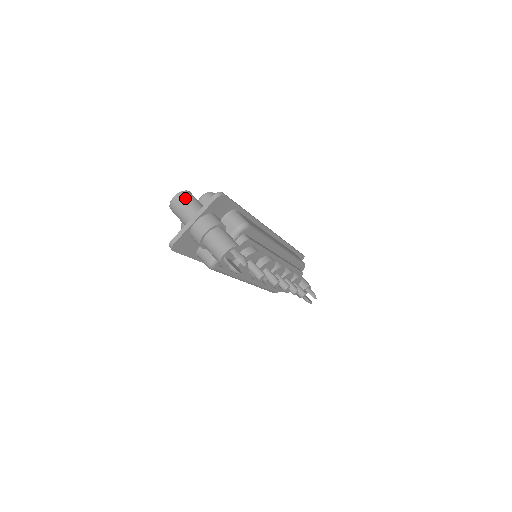
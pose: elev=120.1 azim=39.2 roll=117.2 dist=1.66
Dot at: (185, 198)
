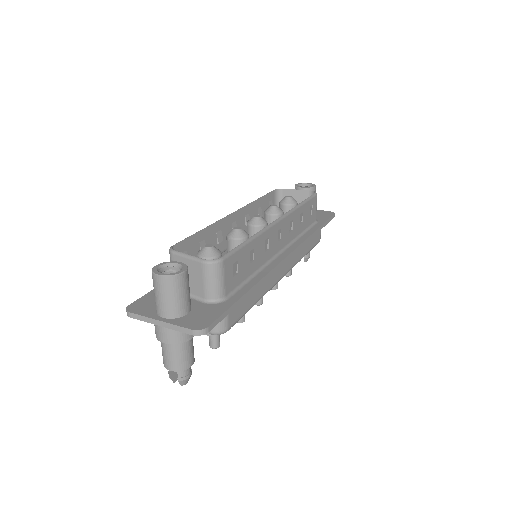
Dot at: (169, 289)
